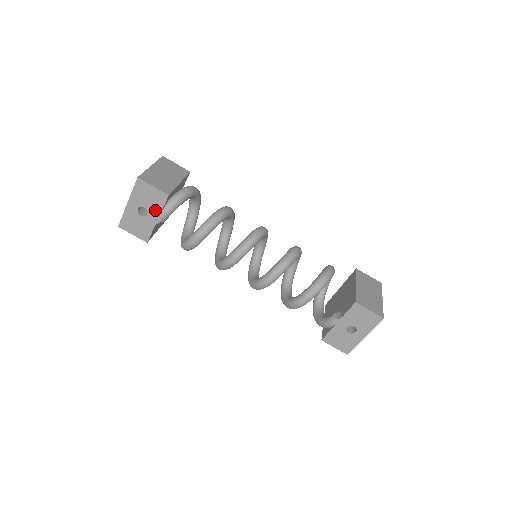
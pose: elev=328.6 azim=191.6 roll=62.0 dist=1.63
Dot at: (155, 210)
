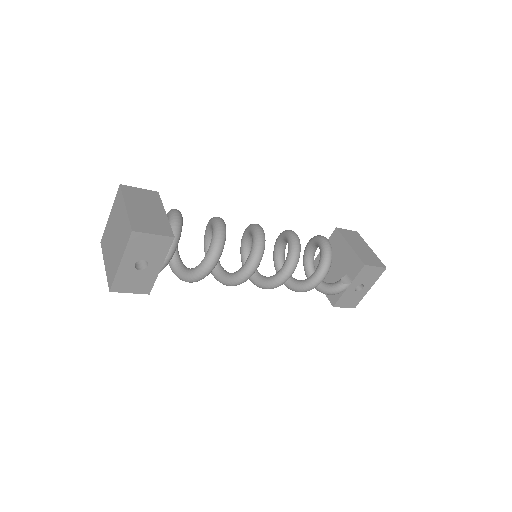
Dot at: (158, 258)
